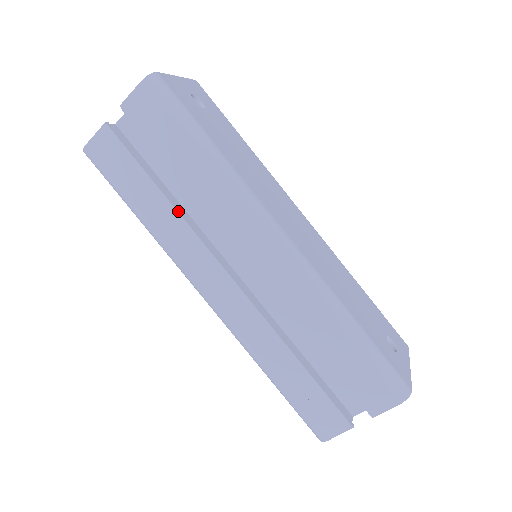
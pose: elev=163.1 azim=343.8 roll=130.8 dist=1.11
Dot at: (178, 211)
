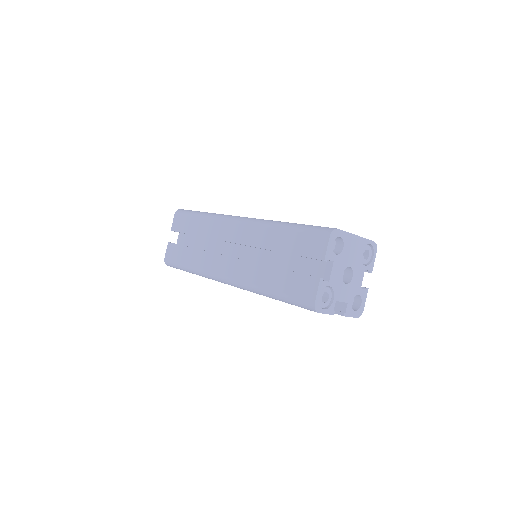
Dot at: (200, 250)
